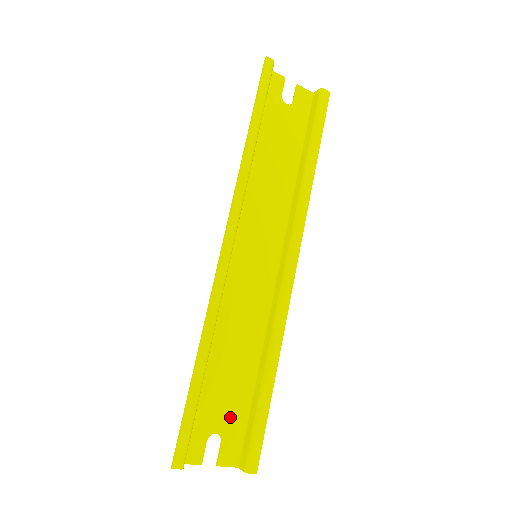
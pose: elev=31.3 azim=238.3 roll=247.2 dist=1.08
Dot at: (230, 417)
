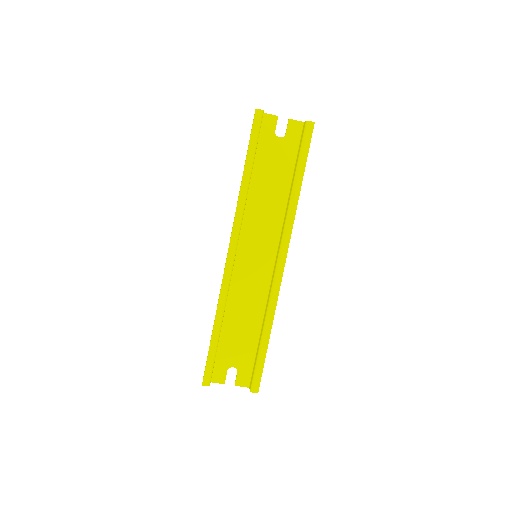
Dot at: (242, 358)
